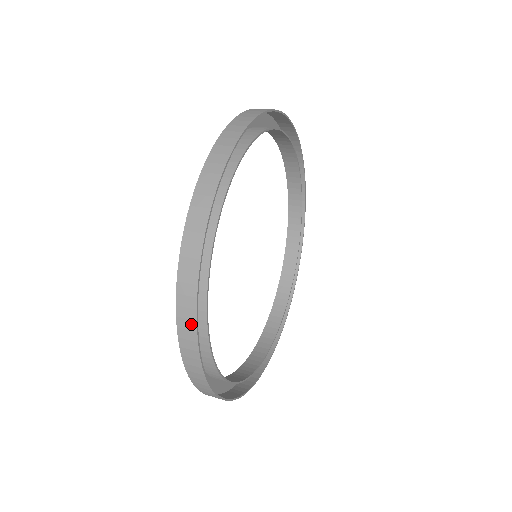
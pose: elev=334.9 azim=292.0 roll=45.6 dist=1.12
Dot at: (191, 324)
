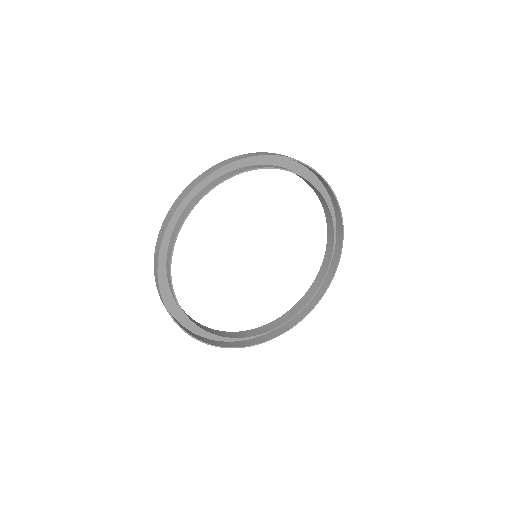
Dot at: (170, 315)
